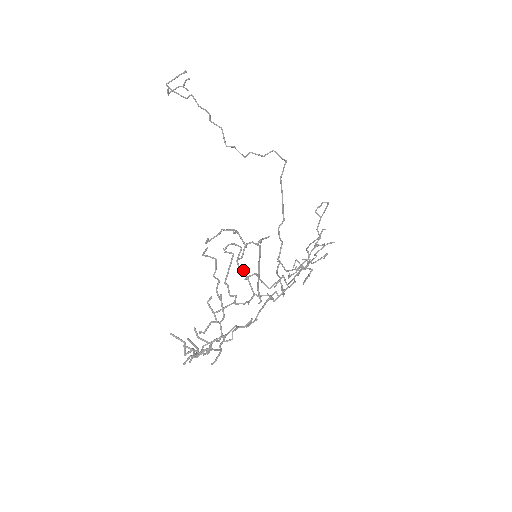
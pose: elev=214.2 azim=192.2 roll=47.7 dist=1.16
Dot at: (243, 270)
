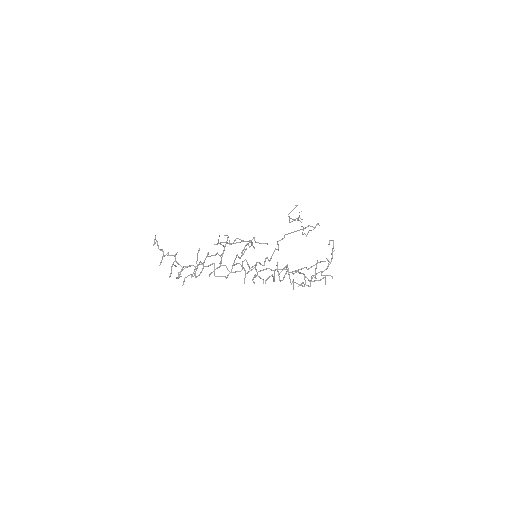
Dot at: (238, 256)
